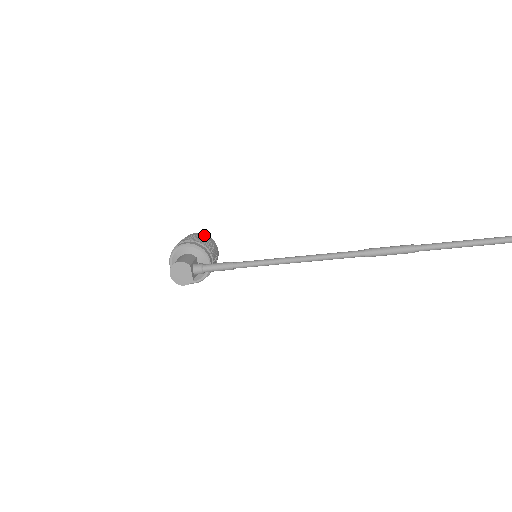
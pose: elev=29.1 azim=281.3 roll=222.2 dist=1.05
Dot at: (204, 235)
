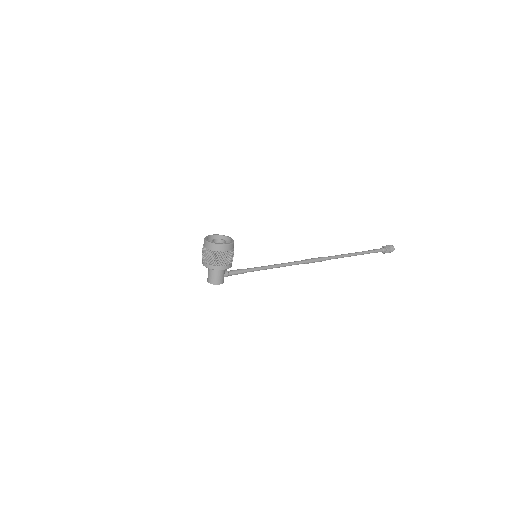
Dot at: (232, 246)
